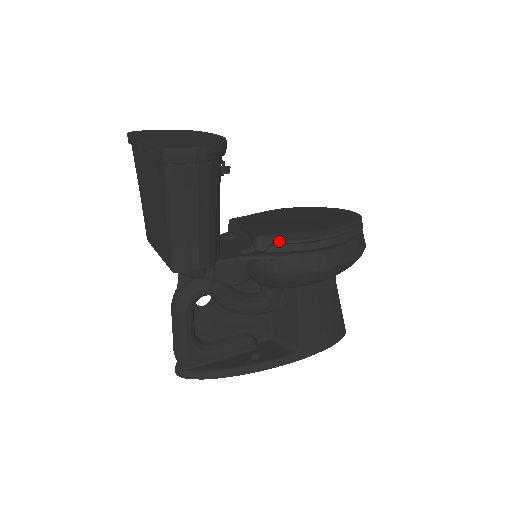
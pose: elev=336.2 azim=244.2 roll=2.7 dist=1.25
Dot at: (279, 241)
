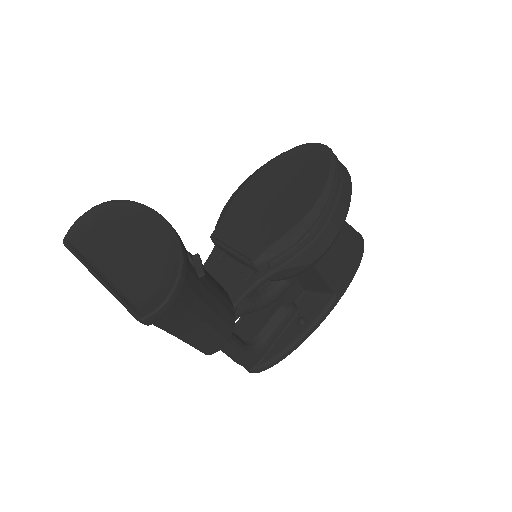
Dot at: (276, 255)
